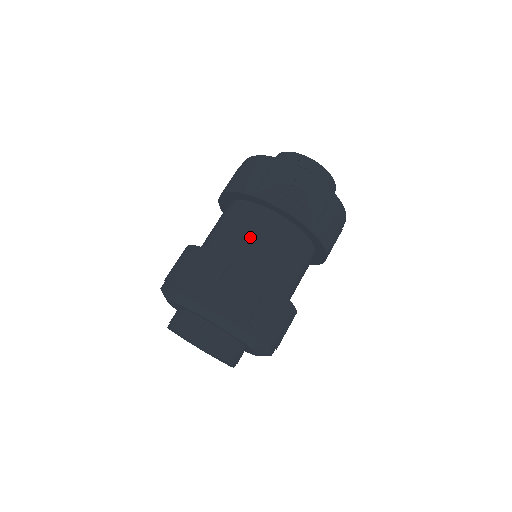
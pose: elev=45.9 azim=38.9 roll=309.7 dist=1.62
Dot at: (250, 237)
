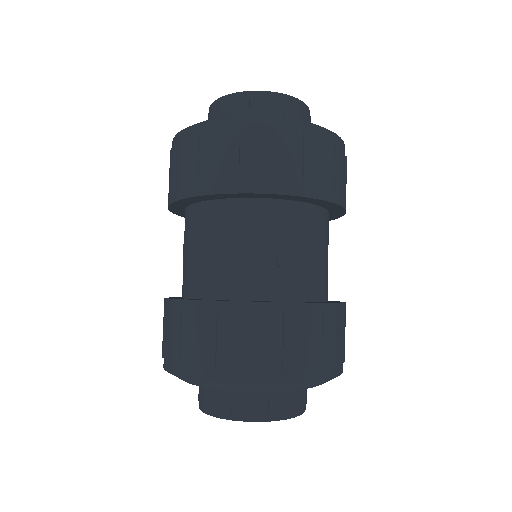
Dot at: (321, 257)
